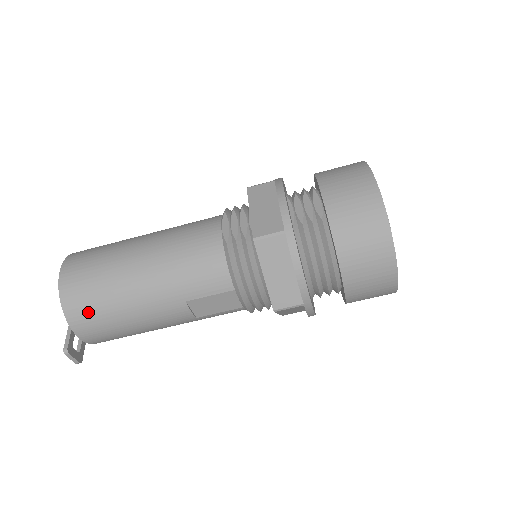
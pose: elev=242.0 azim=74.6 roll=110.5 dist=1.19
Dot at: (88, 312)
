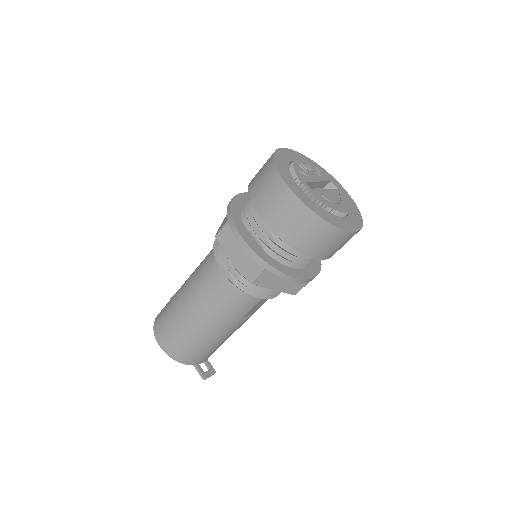
Dot at: (196, 356)
